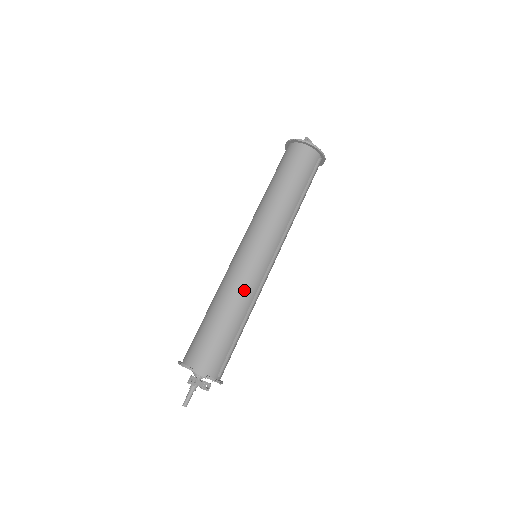
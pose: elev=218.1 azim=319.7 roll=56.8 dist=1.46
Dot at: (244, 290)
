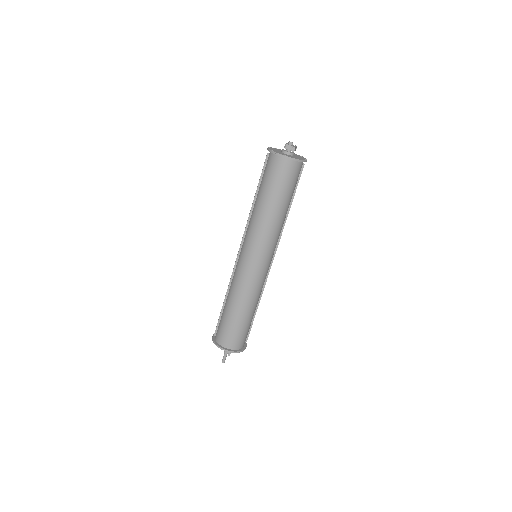
Dot at: (259, 292)
